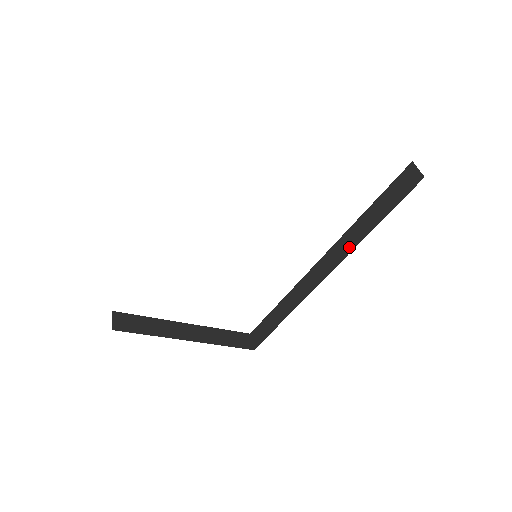
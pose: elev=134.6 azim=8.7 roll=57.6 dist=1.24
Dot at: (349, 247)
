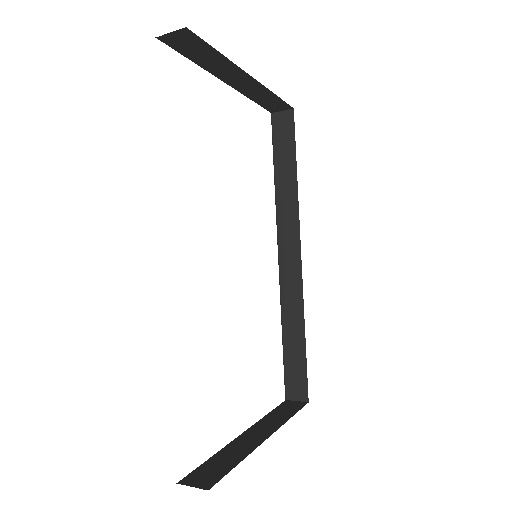
Dot at: (293, 211)
